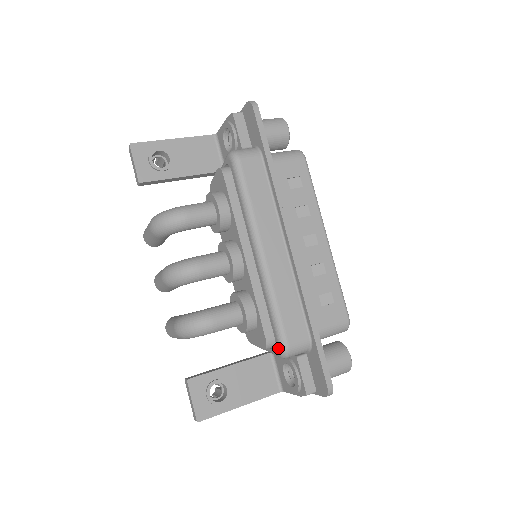
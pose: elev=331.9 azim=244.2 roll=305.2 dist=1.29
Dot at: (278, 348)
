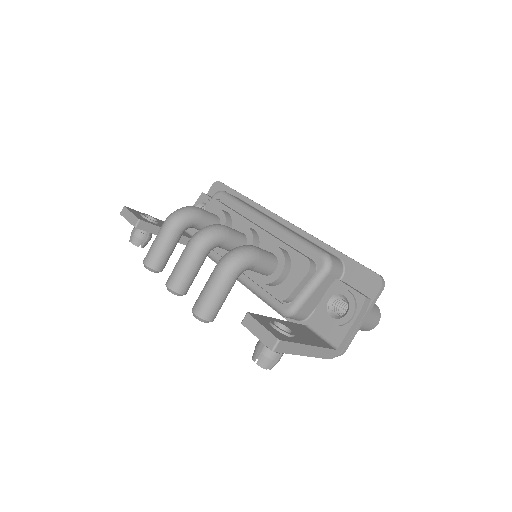
Dot at: (320, 260)
